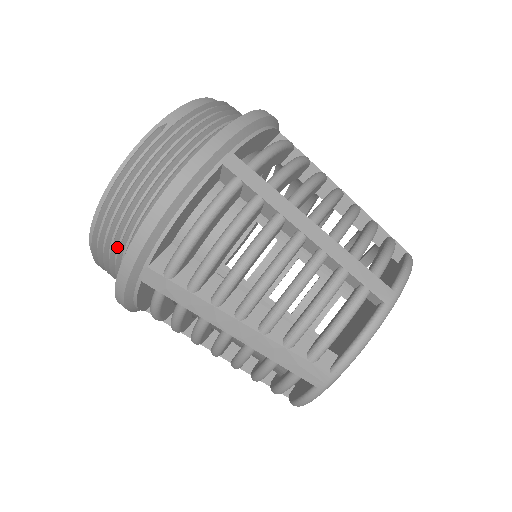
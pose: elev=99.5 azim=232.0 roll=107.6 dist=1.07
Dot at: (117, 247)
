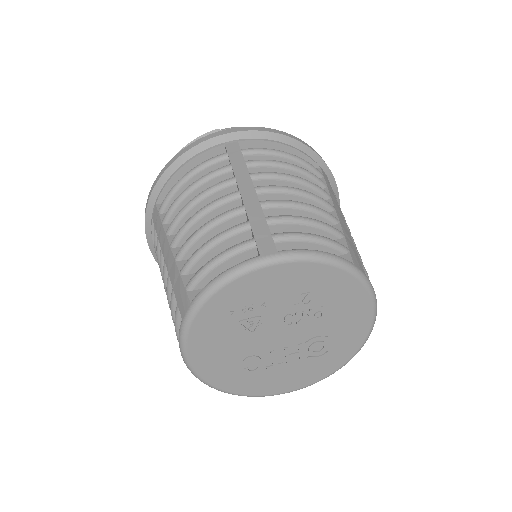
Dot at: occluded
